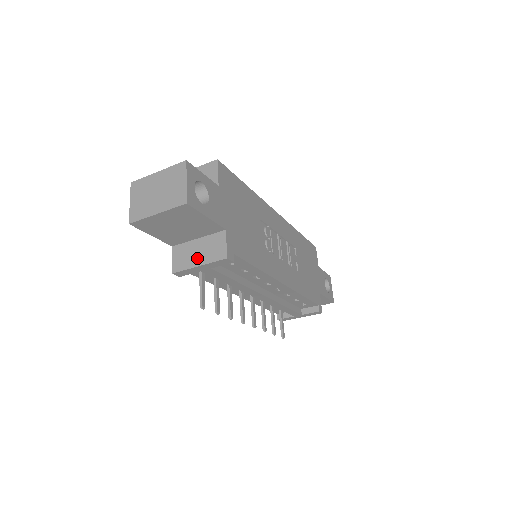
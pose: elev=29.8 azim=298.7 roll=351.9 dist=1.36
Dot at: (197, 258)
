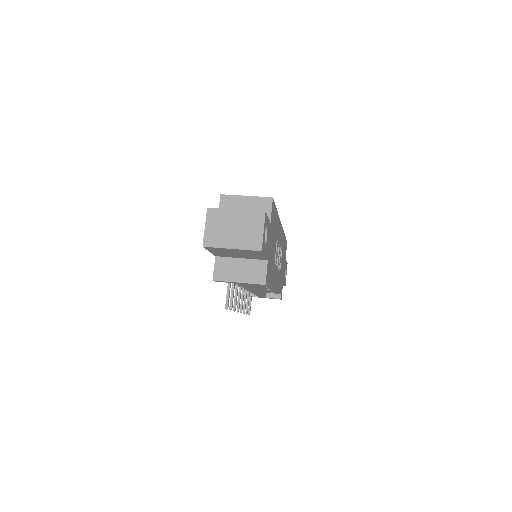
Dot at: (238, 275)
